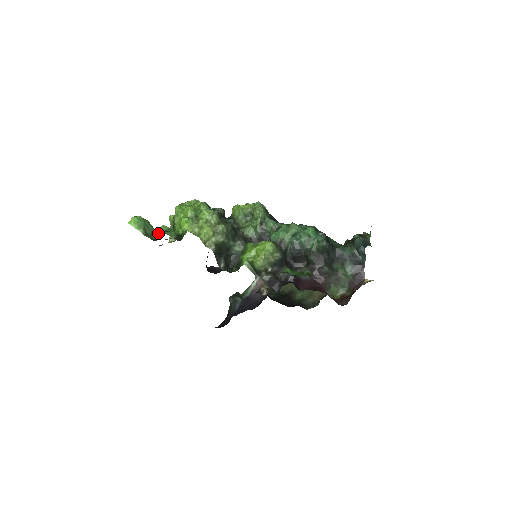
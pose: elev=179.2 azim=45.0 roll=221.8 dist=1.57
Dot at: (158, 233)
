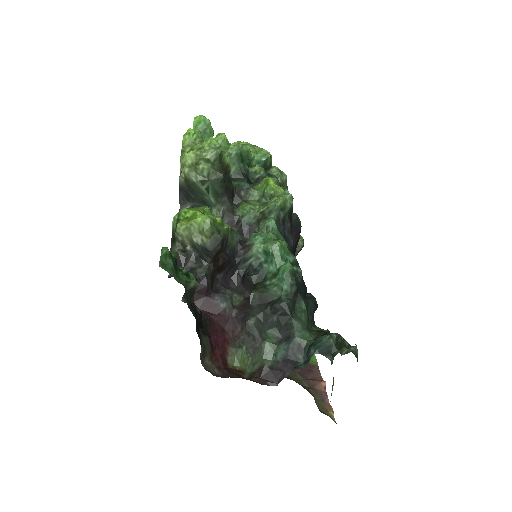
Dot at: occluded
